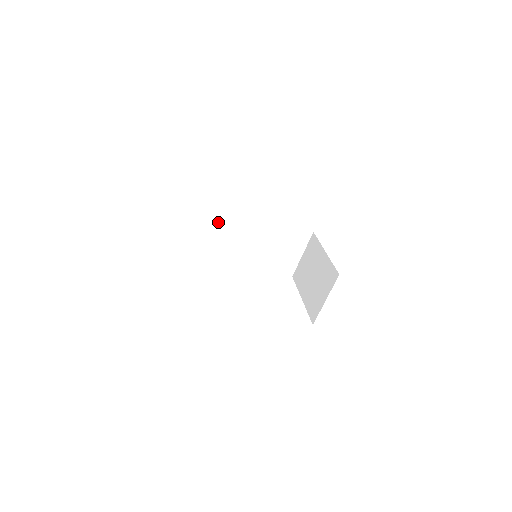
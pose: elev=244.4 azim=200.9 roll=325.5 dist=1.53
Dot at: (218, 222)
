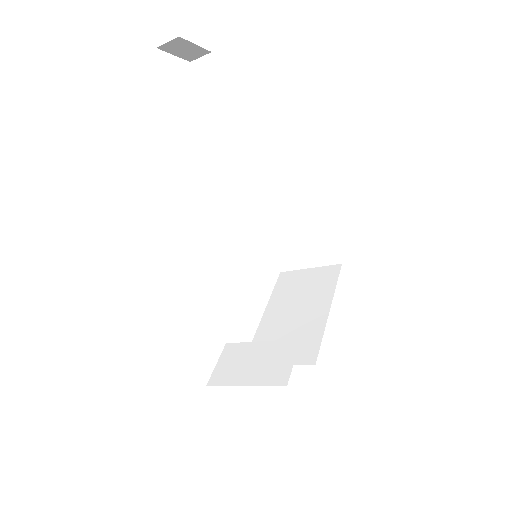
Dot at: occluded
